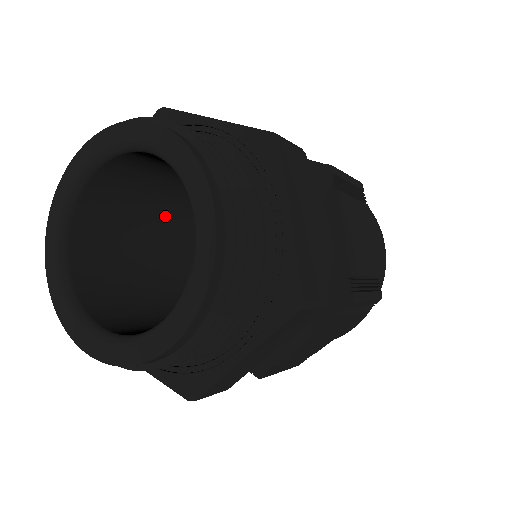
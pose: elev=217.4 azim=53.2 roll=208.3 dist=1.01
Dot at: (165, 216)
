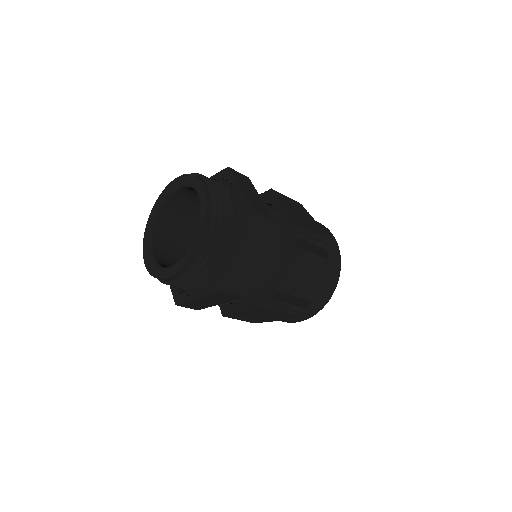
Dot at: occluded
